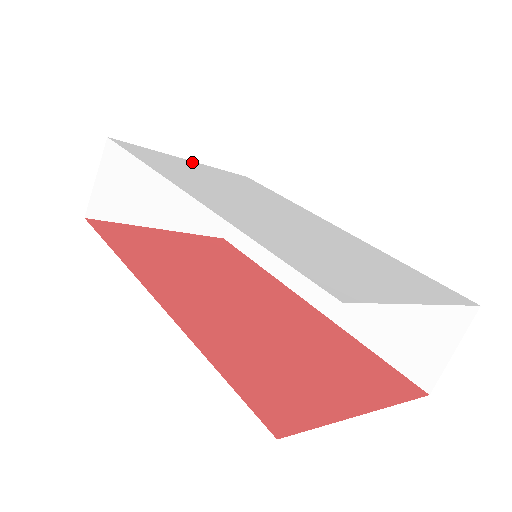
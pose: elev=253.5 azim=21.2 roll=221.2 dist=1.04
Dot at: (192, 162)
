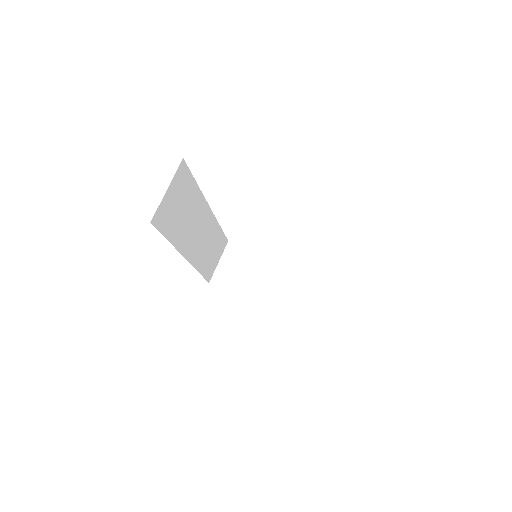
Dot at: occluded
